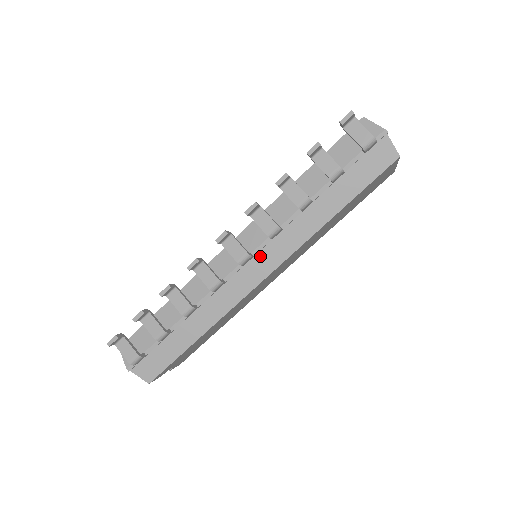
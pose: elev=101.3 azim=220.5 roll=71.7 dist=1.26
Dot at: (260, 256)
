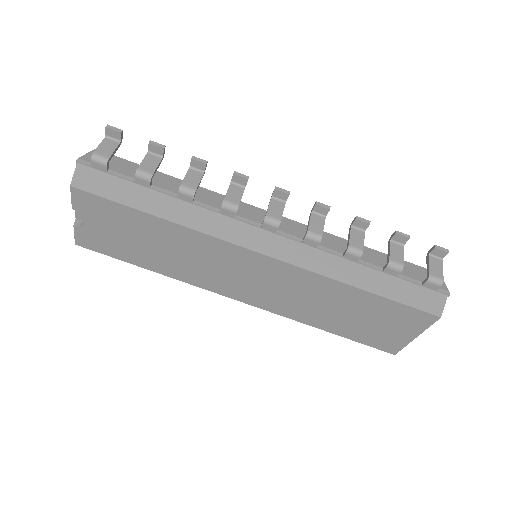
Dot at: (279, 239)
